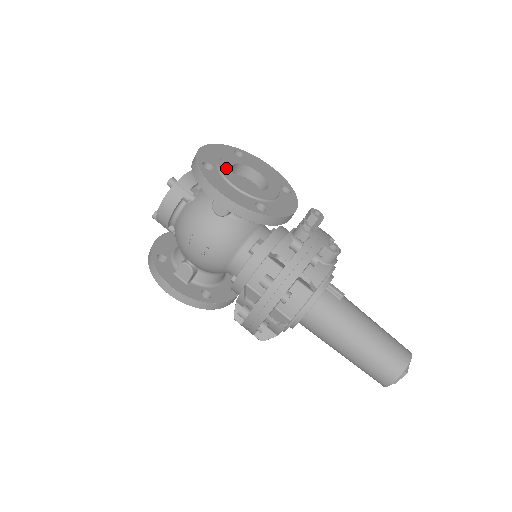
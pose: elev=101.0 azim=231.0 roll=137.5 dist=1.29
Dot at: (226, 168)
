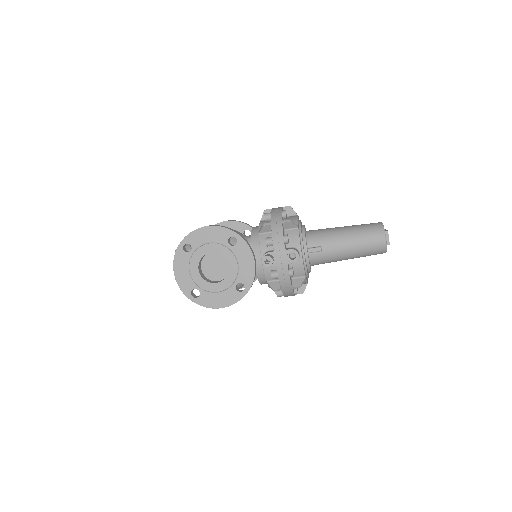
Dot at: (201, 282)
